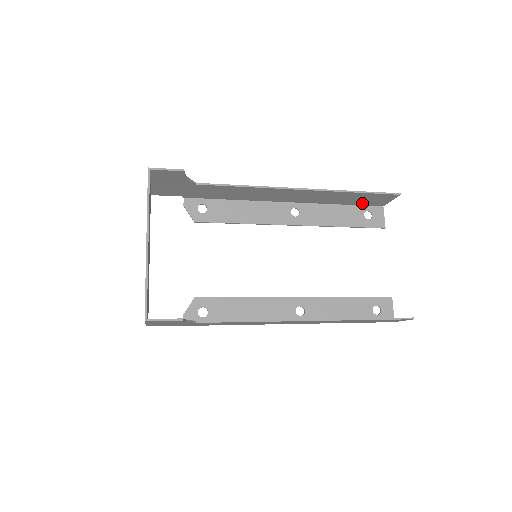
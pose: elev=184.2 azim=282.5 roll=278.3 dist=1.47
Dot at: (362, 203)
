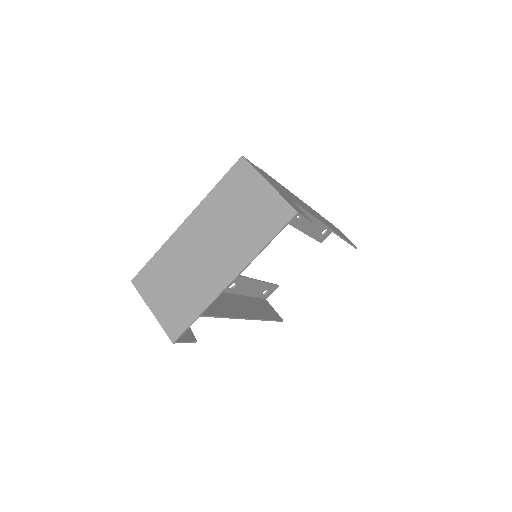
Dot at: occluded
